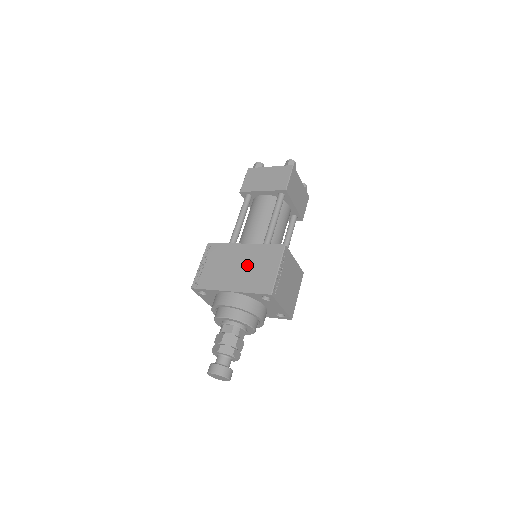
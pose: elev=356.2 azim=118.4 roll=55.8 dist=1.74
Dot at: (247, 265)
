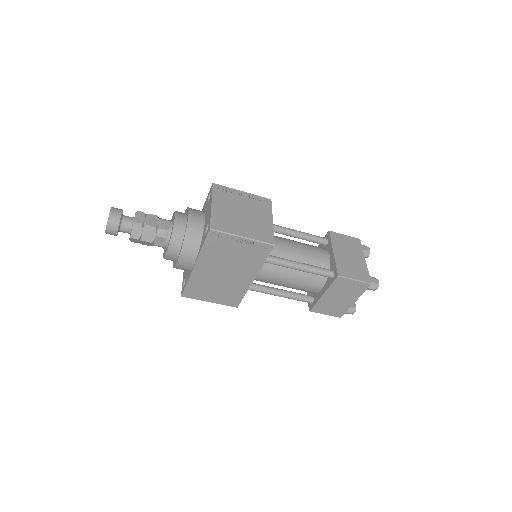
Dot at: occluded
